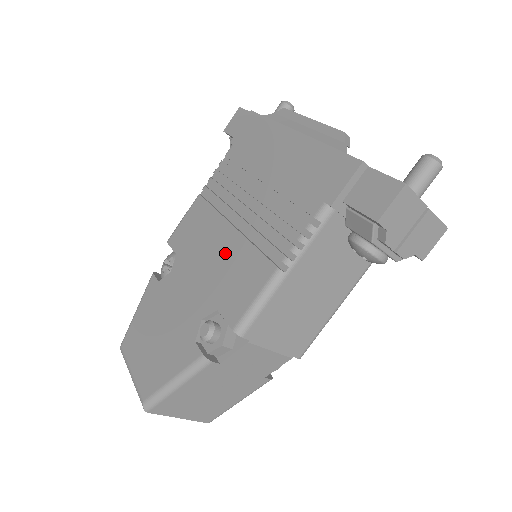
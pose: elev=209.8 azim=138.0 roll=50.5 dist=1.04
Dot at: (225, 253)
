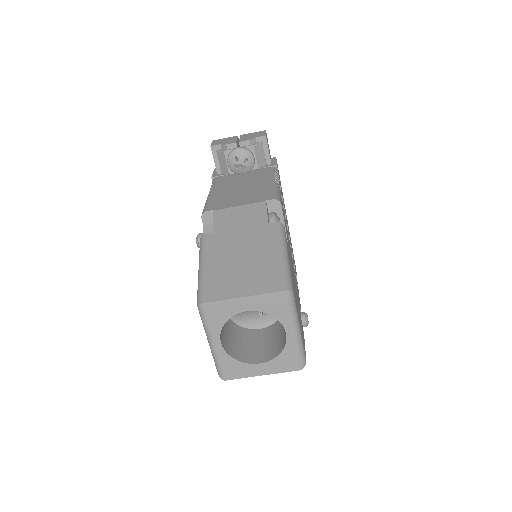
Dot at: occluded
